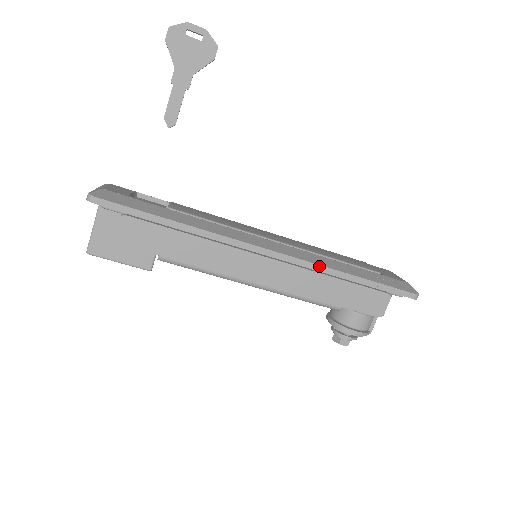
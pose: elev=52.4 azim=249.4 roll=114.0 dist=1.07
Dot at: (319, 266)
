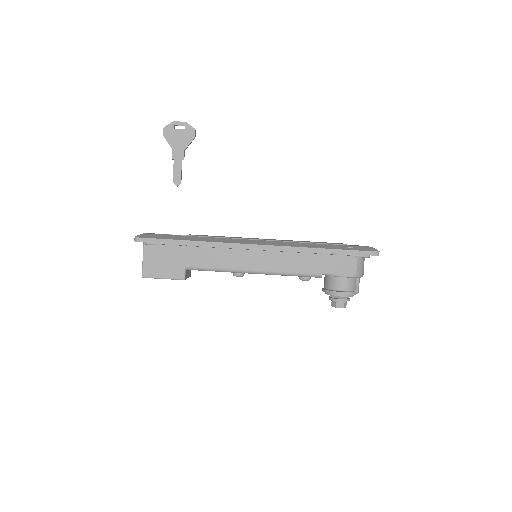
Dot at: (295, 248)
